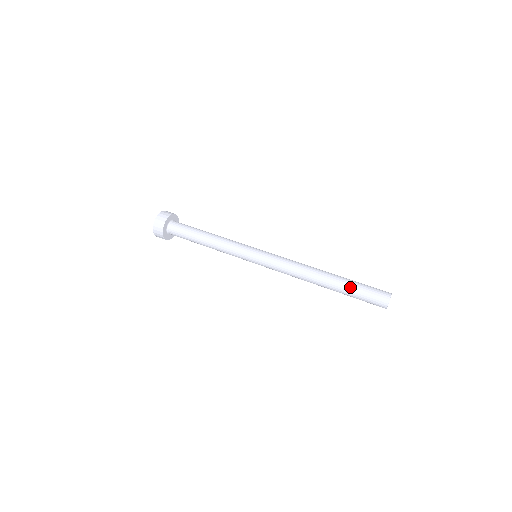
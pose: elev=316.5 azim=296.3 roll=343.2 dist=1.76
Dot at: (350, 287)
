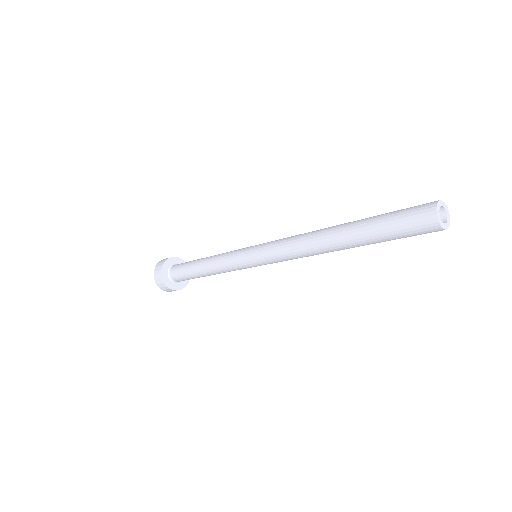
Dot at: (374, 216)
